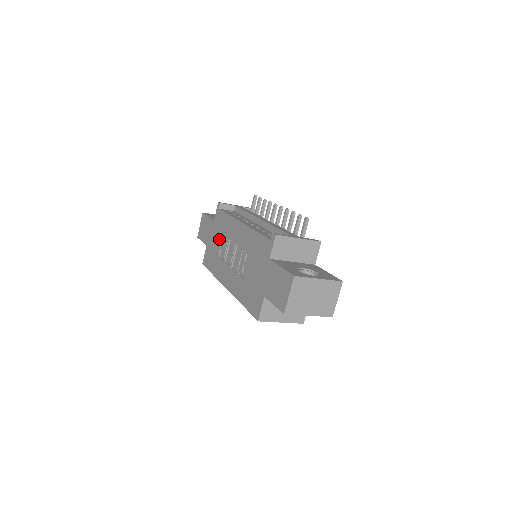
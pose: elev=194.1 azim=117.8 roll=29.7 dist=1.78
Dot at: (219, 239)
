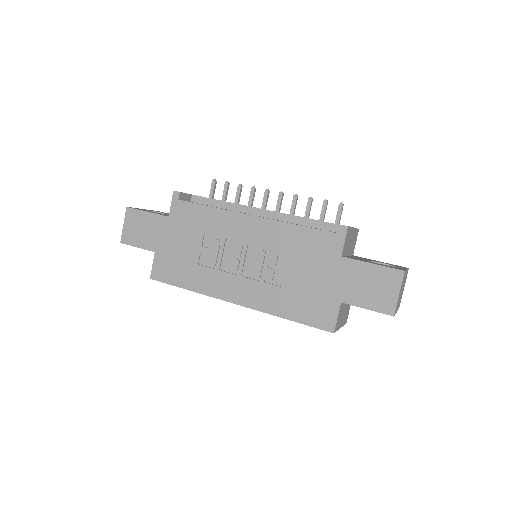
Dot at: (194, 241)
